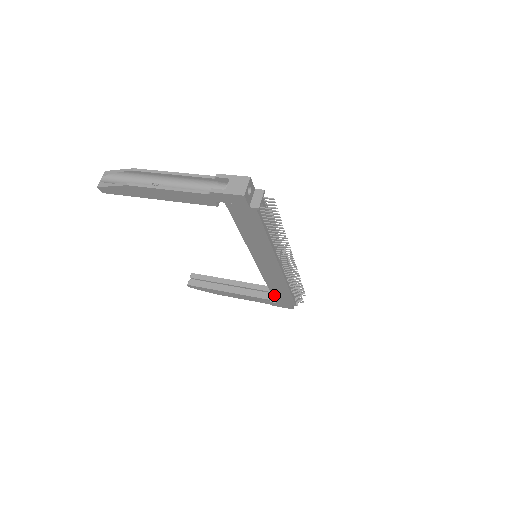
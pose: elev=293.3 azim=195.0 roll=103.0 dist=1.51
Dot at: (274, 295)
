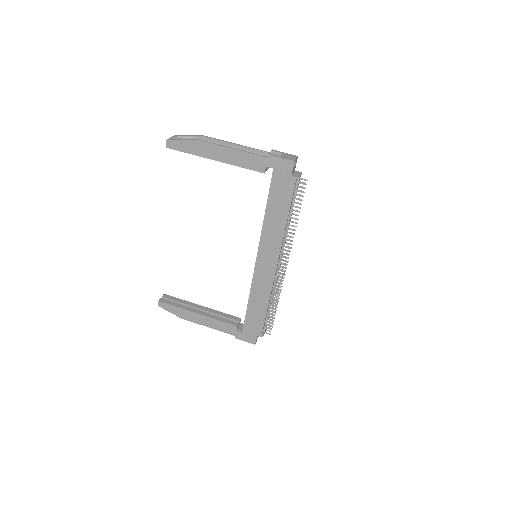
Dot at: (247, 317)
